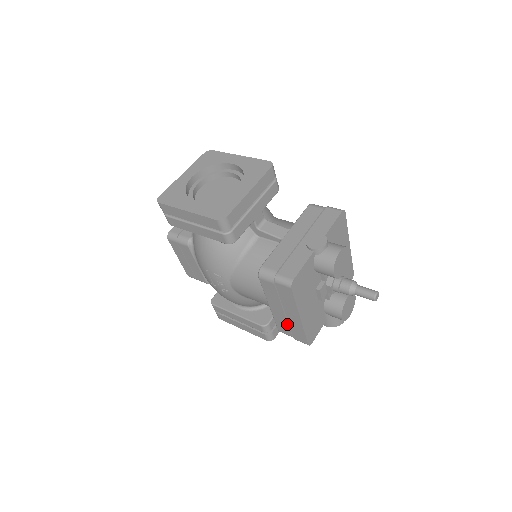
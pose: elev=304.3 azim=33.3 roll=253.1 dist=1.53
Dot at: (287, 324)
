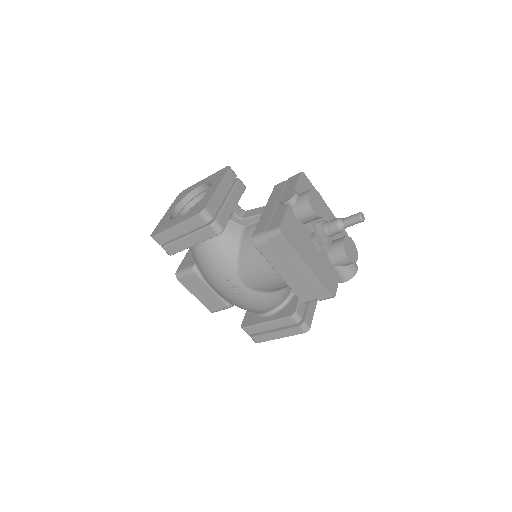
Dot at: (303, 285)
